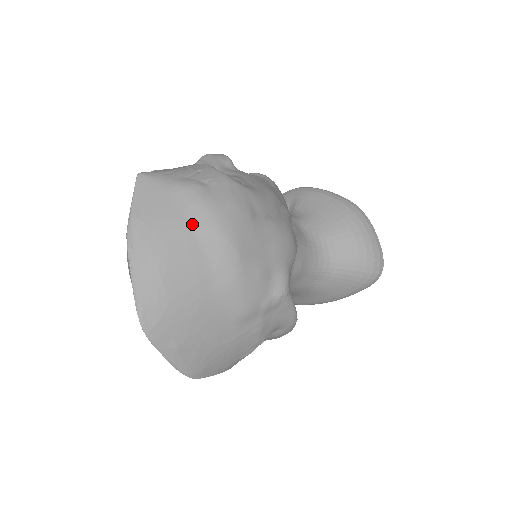
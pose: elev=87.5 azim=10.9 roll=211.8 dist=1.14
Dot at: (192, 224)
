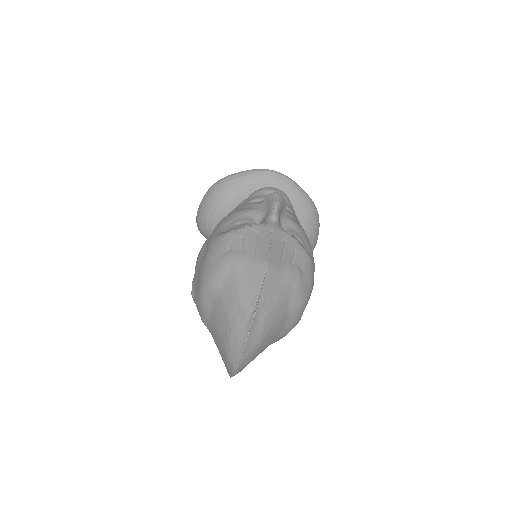
Dot at: (289, 304)
